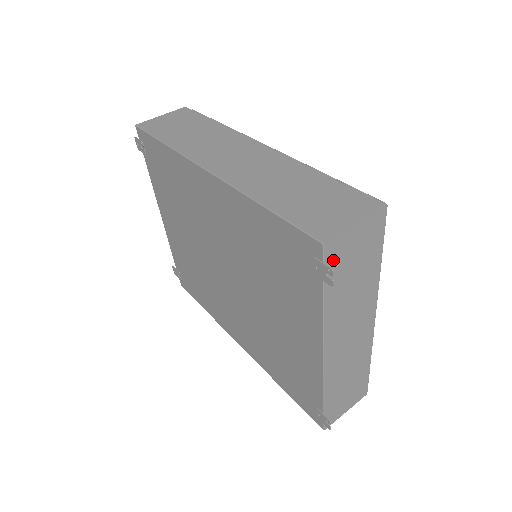
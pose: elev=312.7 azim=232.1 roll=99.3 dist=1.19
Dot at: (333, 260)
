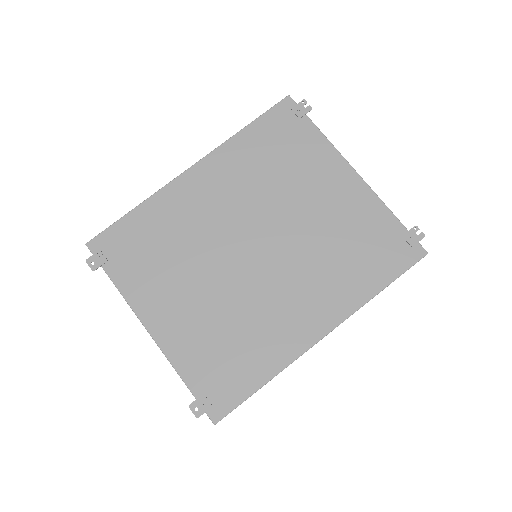
Dot at: occluded
